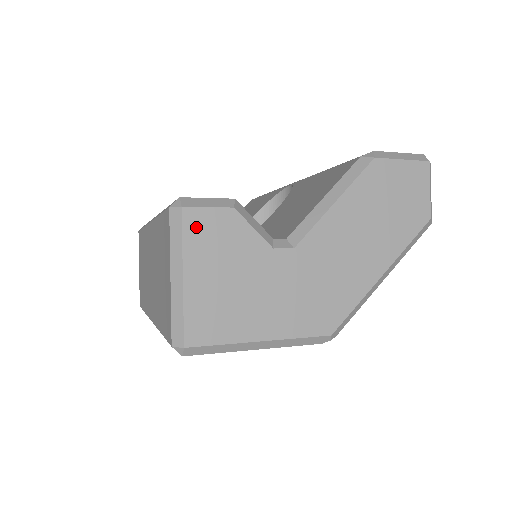
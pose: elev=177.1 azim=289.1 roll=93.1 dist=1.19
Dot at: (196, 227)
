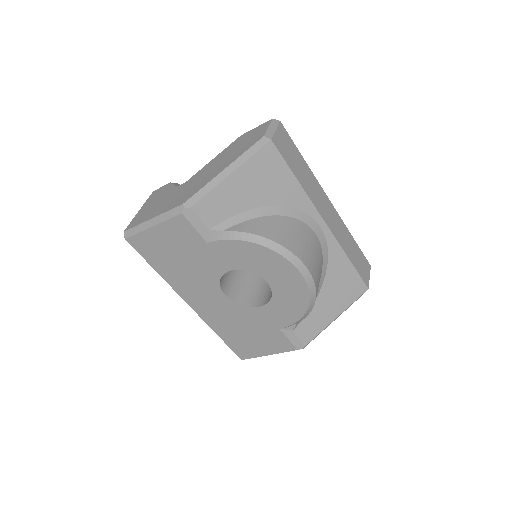
Dot at: (154, 194)
